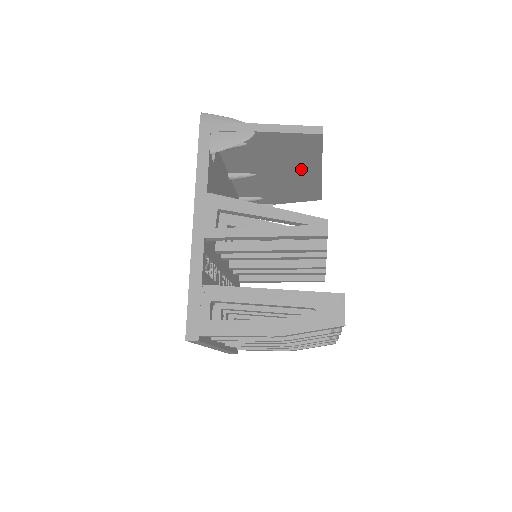
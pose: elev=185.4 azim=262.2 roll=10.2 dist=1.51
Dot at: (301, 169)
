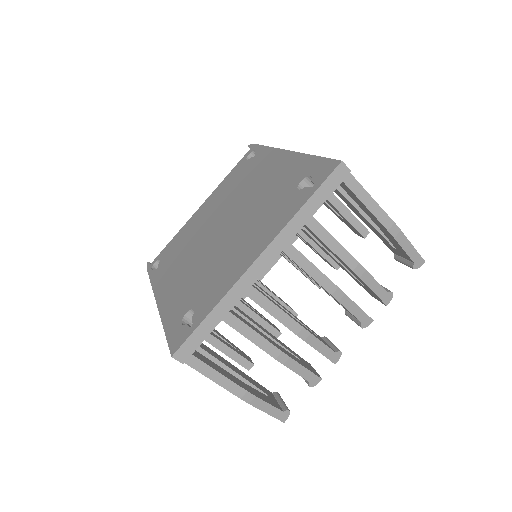
Dot at: occluded
